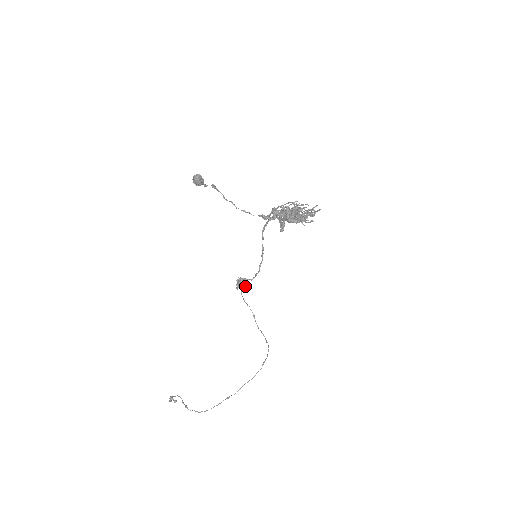
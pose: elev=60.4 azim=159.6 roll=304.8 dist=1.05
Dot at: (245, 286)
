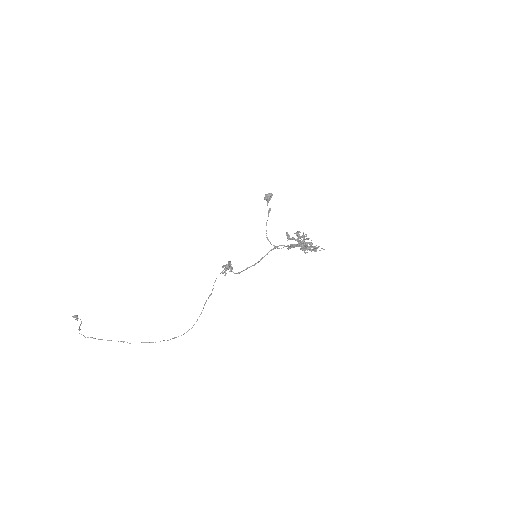
Dot at: (226, 273)
